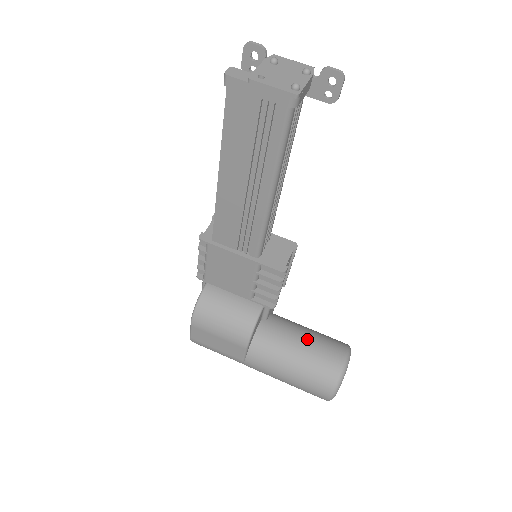
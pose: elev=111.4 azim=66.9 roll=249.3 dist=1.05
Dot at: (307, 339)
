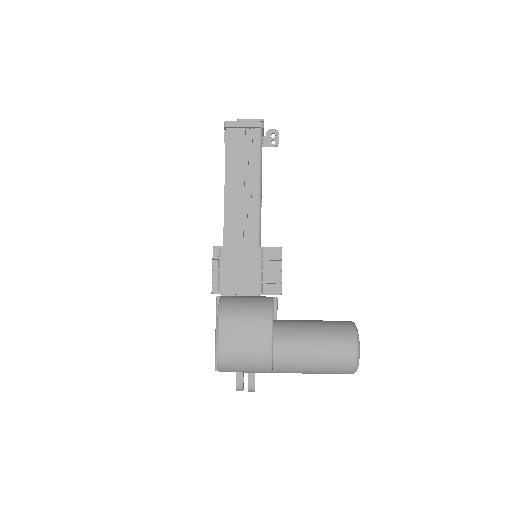
Dot at: (315, 320)
